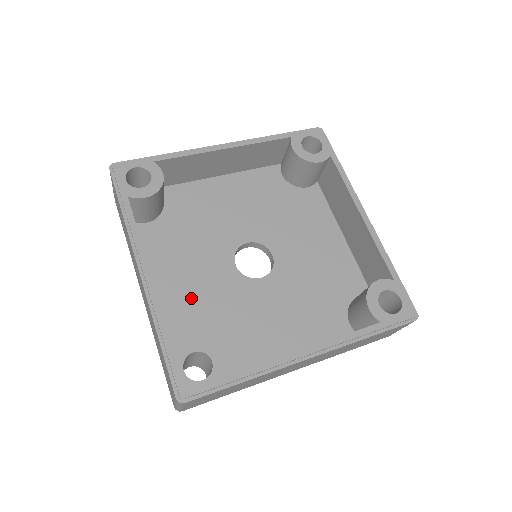
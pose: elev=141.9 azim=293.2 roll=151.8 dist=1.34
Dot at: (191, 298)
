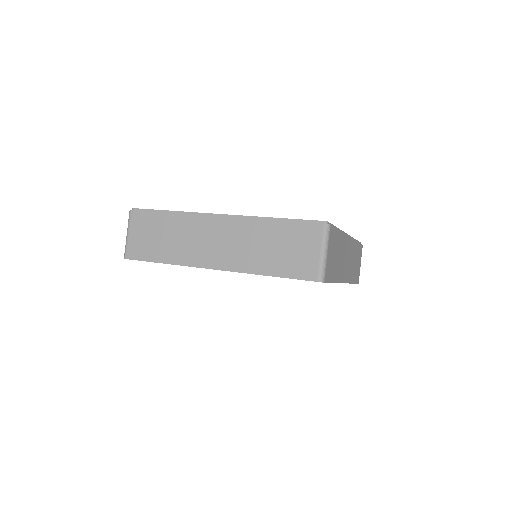
Dot at: occluded
